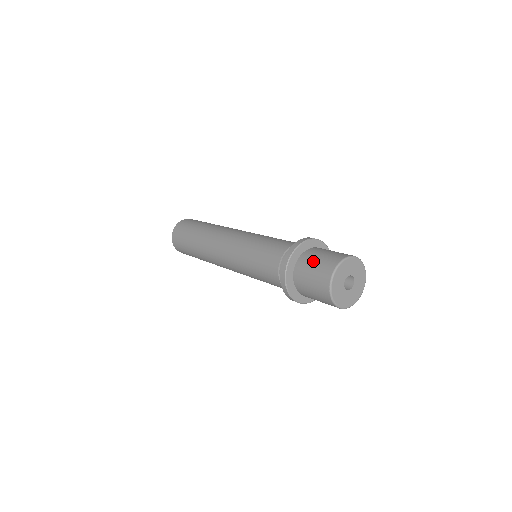
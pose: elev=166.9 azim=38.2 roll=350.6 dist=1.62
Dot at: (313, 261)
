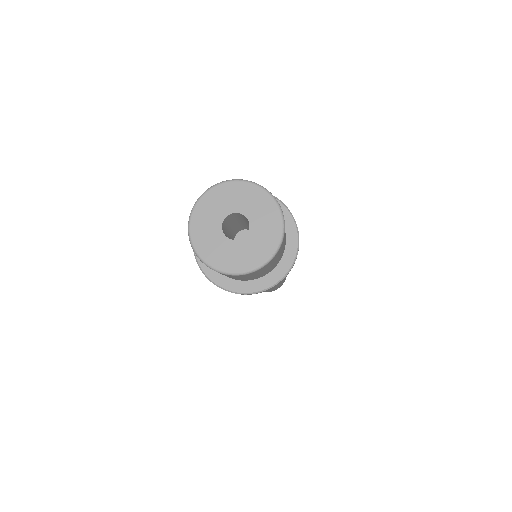
Dot at: occluded
